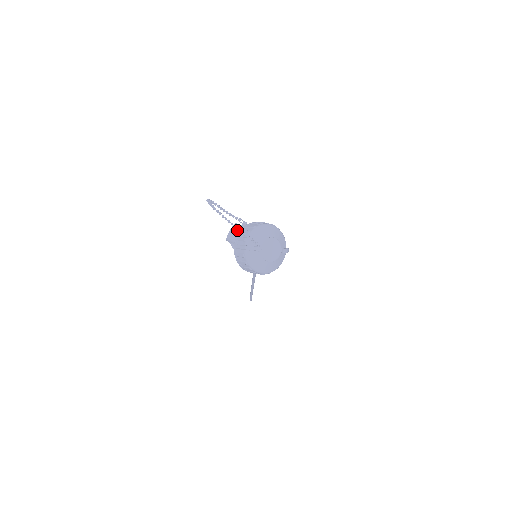
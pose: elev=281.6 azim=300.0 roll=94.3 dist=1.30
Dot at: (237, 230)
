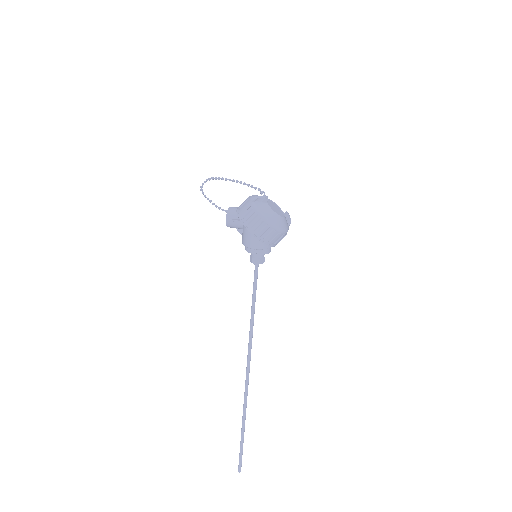
Dot at: (235, 207)
